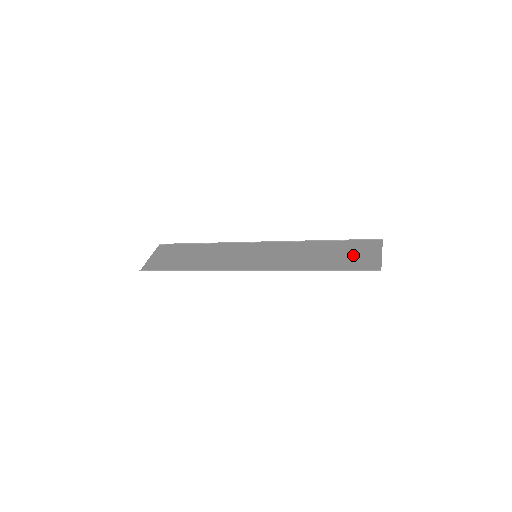
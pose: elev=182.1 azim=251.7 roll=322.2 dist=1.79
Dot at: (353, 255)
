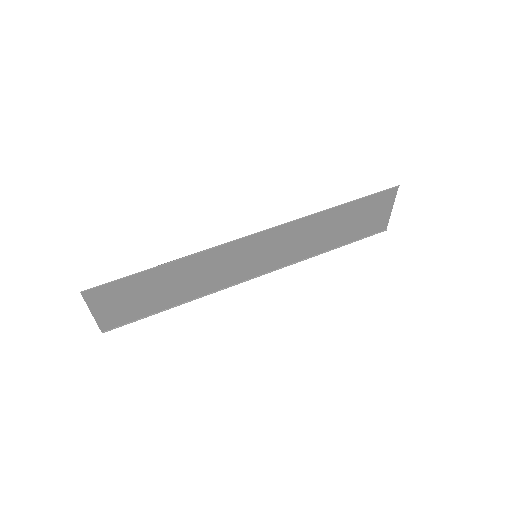
Dot at: (365, 219)
